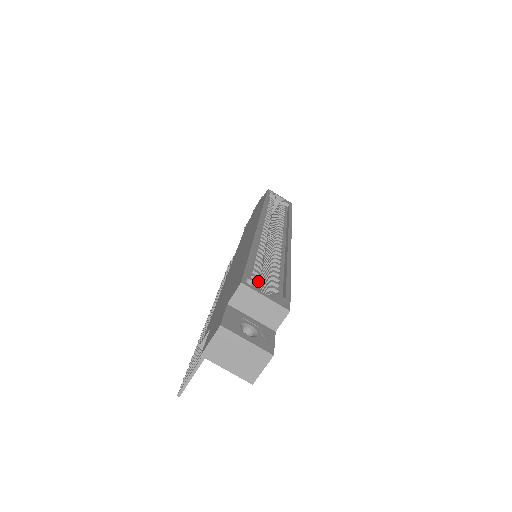
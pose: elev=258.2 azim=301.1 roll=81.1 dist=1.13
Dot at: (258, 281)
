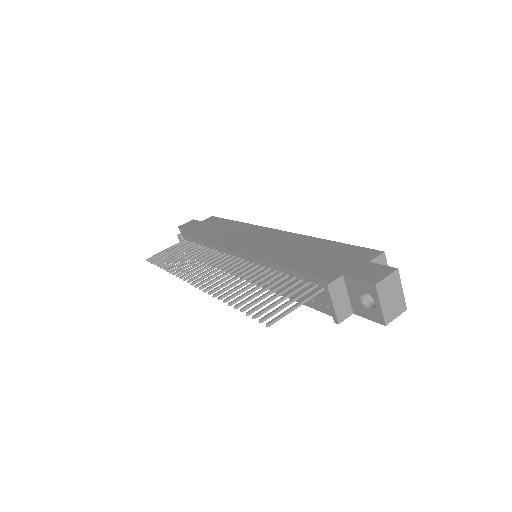
Dot at: occluded
